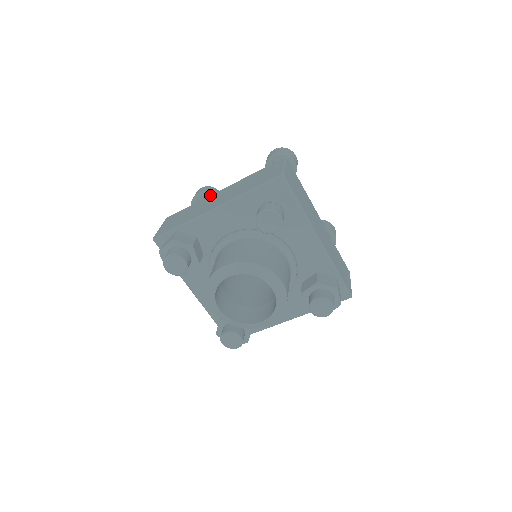
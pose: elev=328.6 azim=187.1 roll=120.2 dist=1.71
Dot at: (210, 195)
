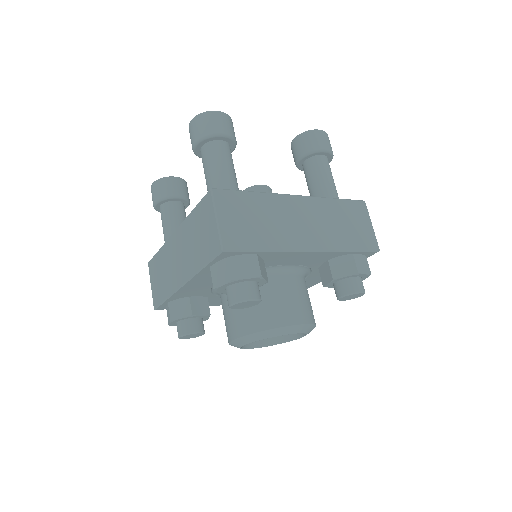
Dot at: occluded
